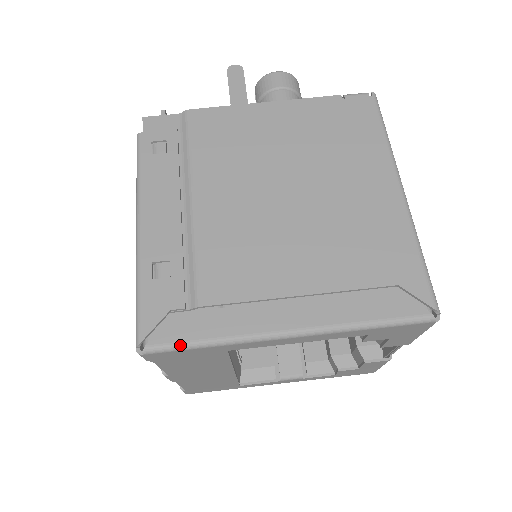
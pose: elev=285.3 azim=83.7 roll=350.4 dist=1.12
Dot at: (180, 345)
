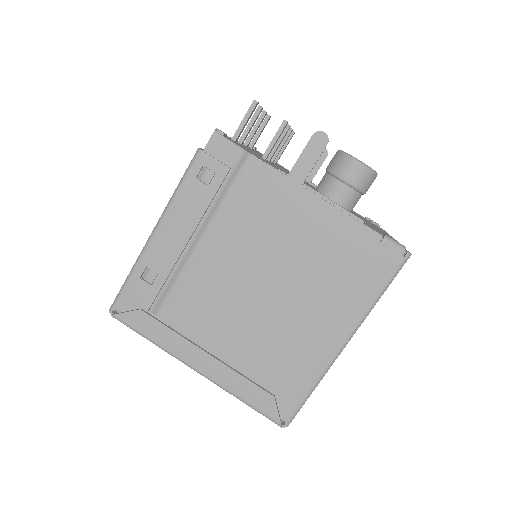
Dot at: (133, 329)
